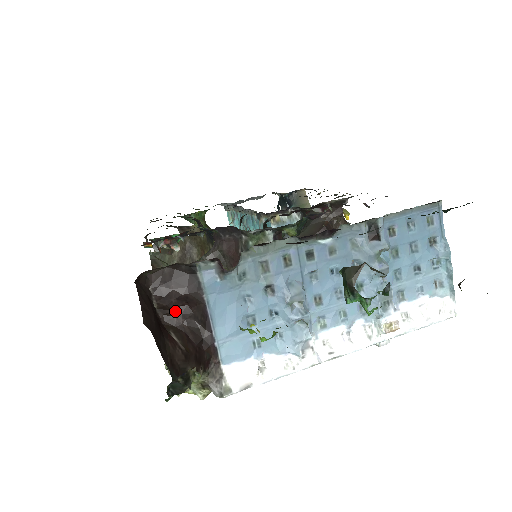
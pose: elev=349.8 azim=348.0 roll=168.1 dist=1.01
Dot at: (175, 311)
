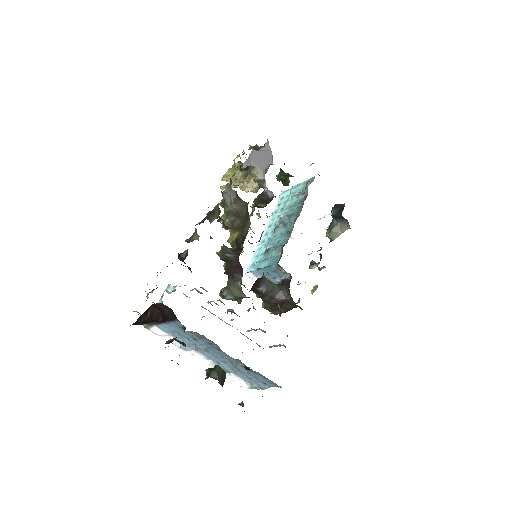
Dot at: (159, 310)
